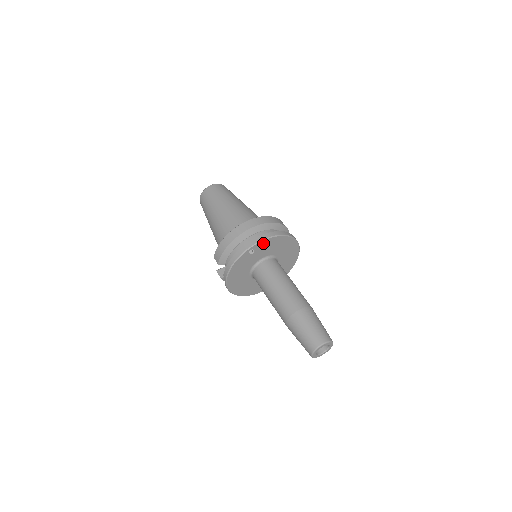
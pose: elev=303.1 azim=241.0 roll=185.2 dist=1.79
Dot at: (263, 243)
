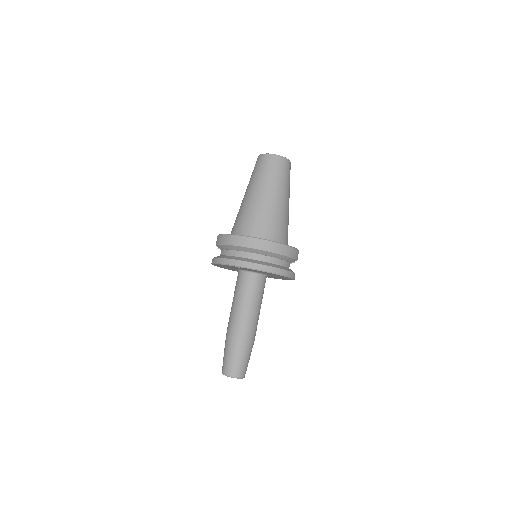
Dot at: (253, 269)
